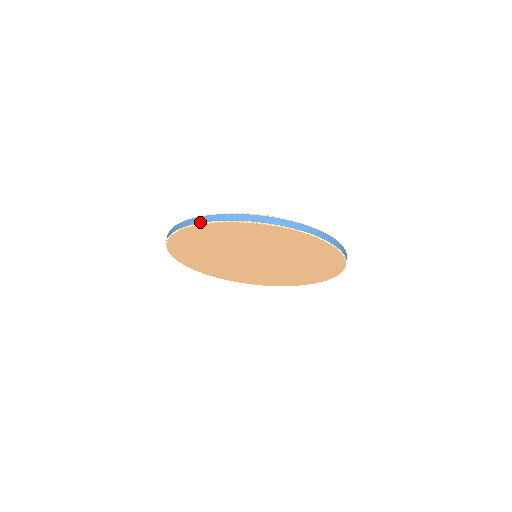
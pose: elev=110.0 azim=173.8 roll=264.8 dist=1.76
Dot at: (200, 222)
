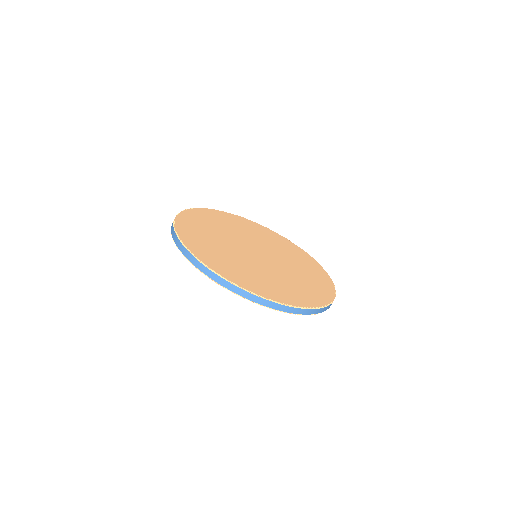
Dot at: (274, 308)
